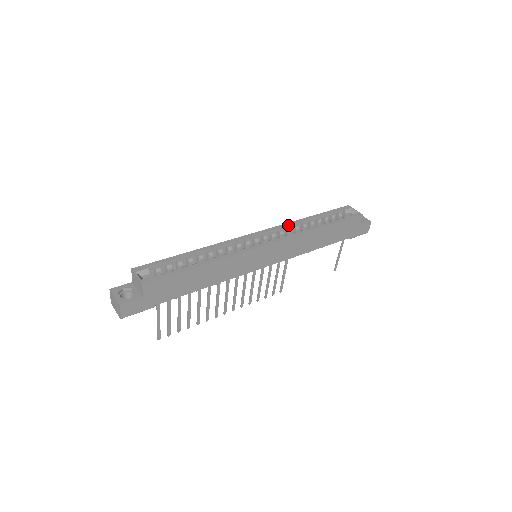
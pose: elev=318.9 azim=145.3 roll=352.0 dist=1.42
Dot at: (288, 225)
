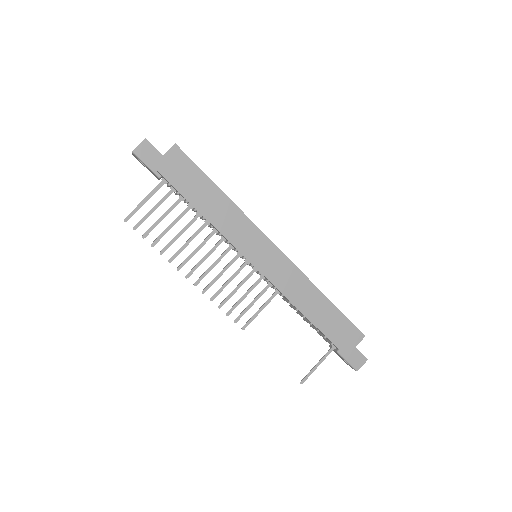
Dot at: occluded
